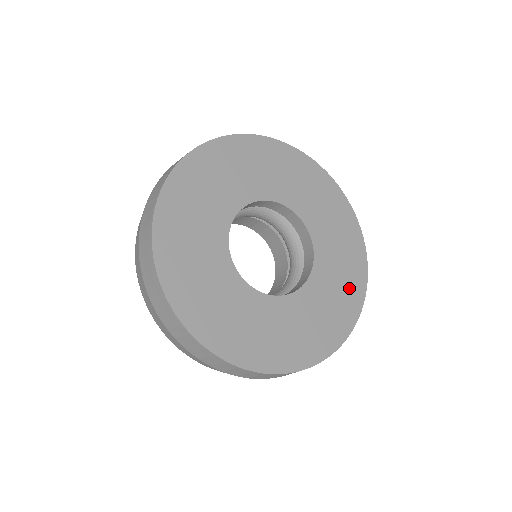
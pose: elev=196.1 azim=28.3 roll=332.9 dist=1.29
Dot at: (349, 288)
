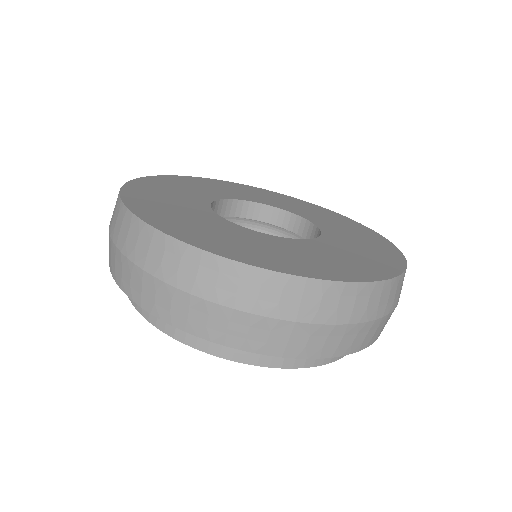
Dot at: (316, 265)
